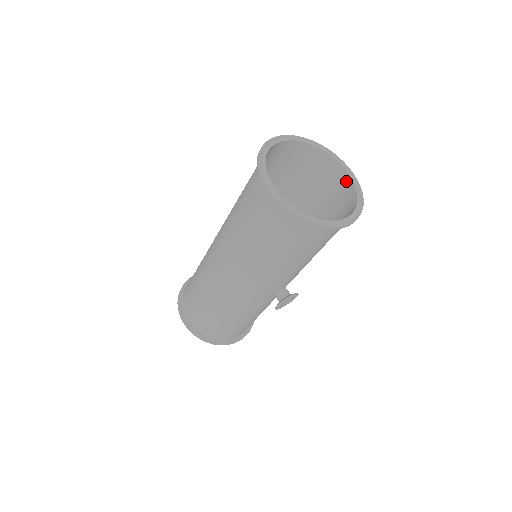
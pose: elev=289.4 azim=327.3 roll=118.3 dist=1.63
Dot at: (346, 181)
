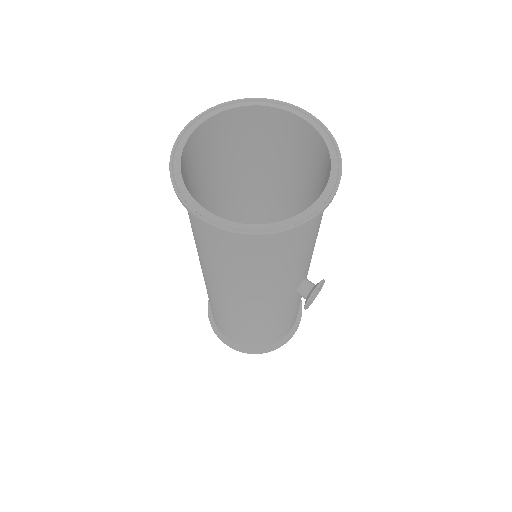
Dot at: (307, 130)
